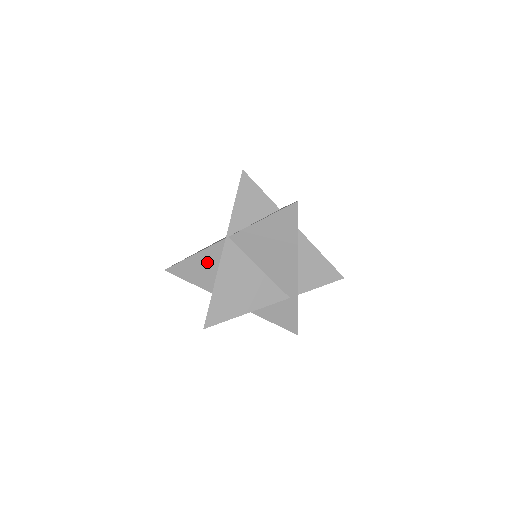
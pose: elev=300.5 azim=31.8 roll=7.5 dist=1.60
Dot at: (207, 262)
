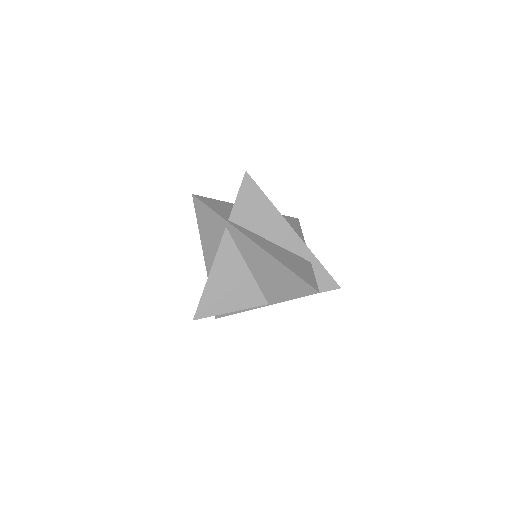
Dot at: occluded
